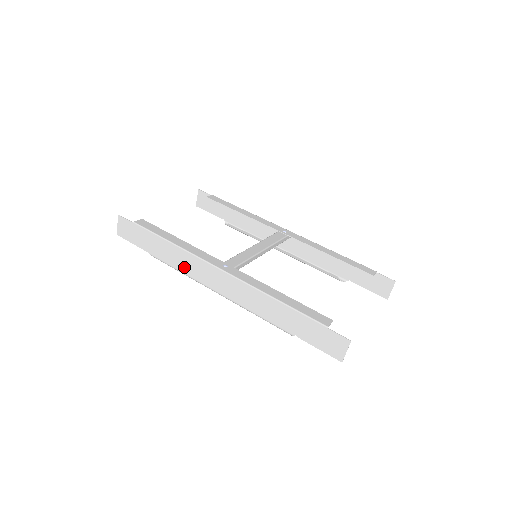
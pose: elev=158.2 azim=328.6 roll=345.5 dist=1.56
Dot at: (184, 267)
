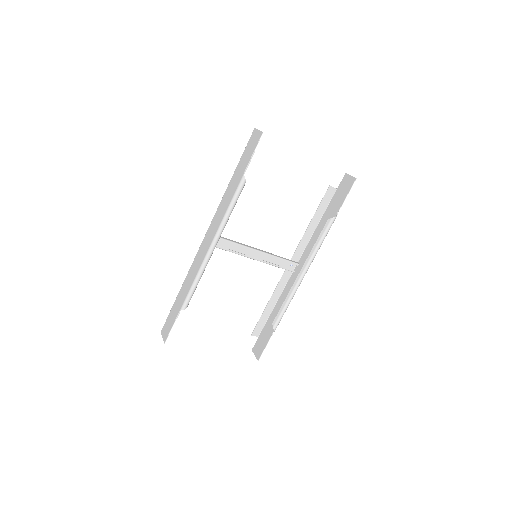
Dot at: (194, 274)
